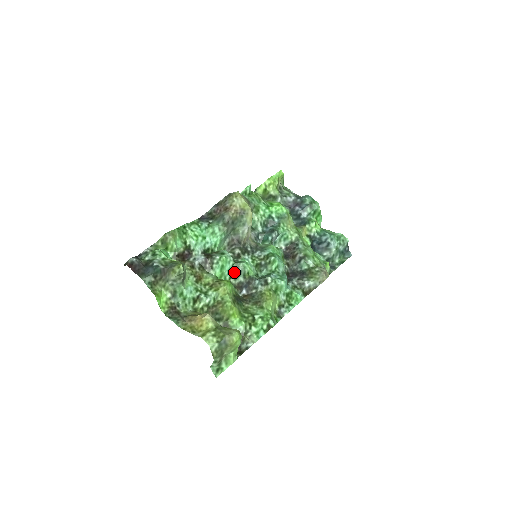
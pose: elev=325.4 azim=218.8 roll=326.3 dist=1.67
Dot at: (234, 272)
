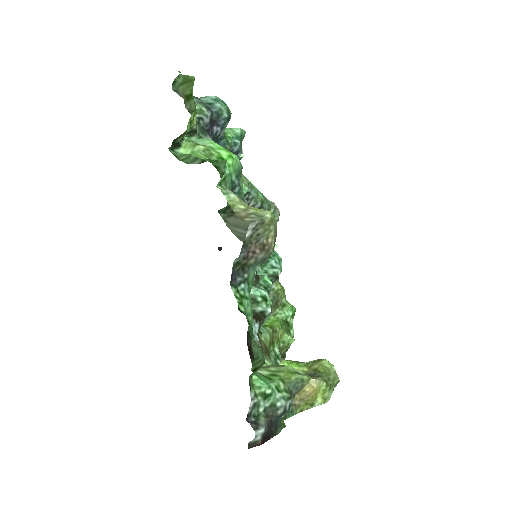
Dot at: occluded
